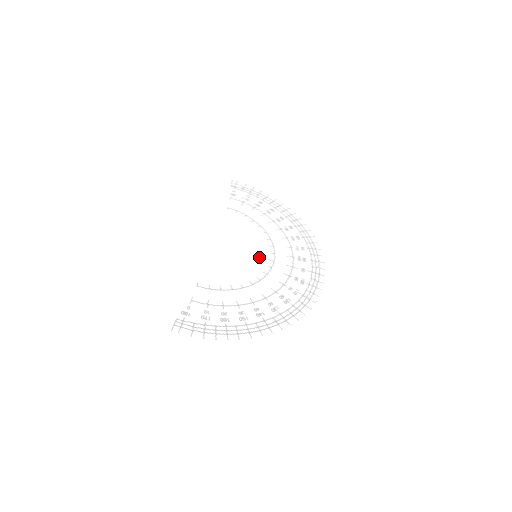
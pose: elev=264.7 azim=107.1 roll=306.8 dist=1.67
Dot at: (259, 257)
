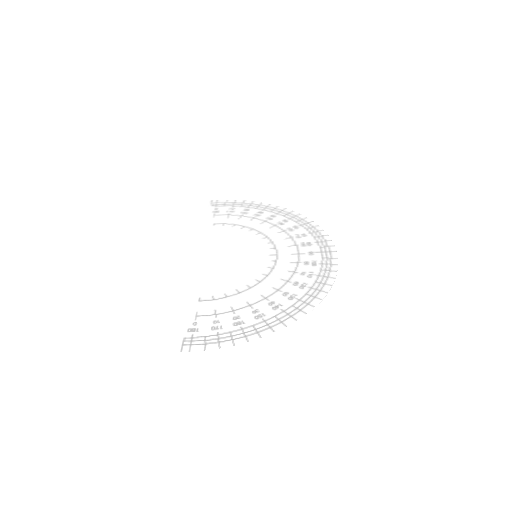
Dot at: (259, 256)
